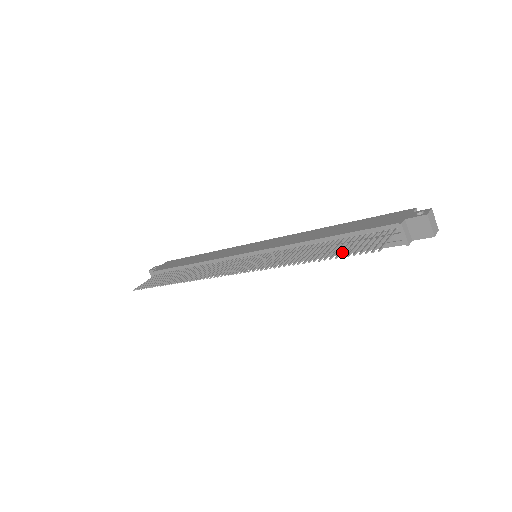
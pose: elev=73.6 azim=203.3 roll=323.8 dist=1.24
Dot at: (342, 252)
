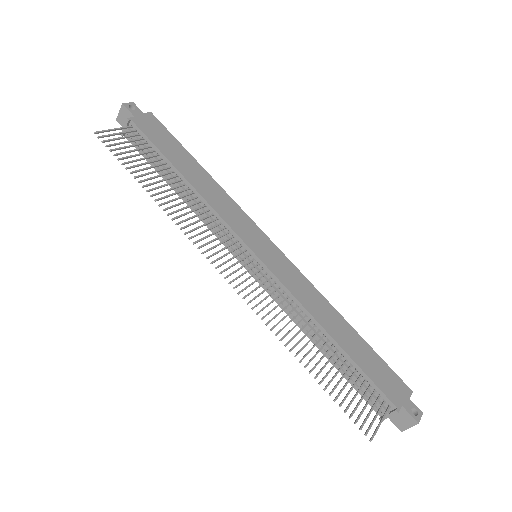
Dot at: (331, 360)
